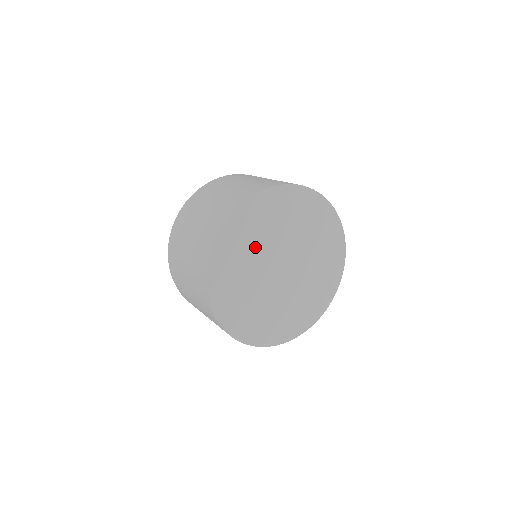
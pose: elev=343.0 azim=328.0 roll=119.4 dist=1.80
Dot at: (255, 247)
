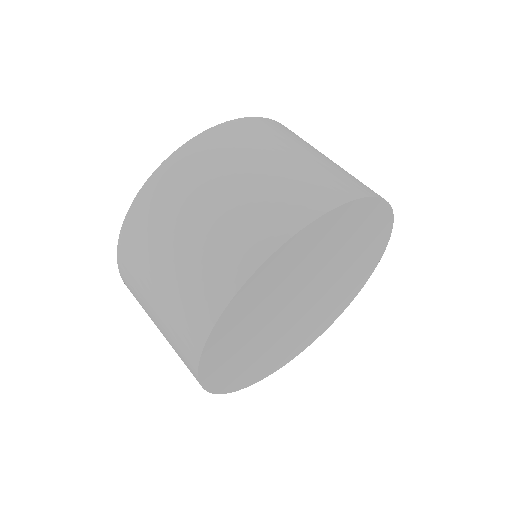
Dot at: (254, 341)
